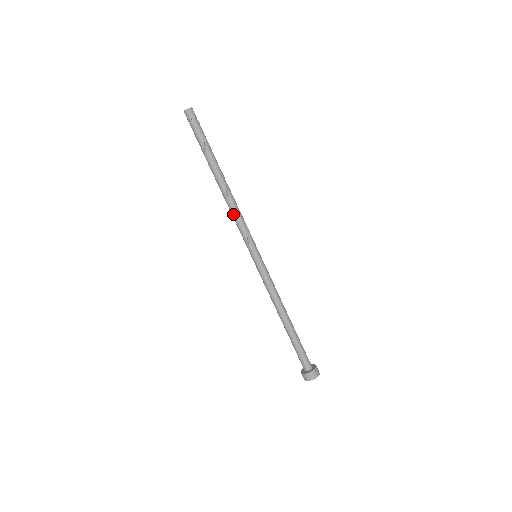
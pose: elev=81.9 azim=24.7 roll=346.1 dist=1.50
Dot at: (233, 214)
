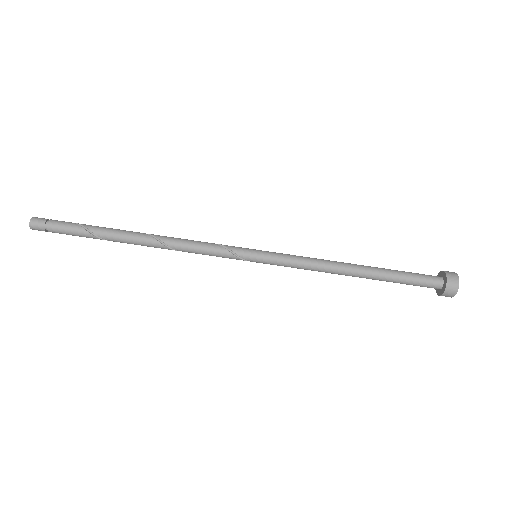
Dot at: (187, 248)
